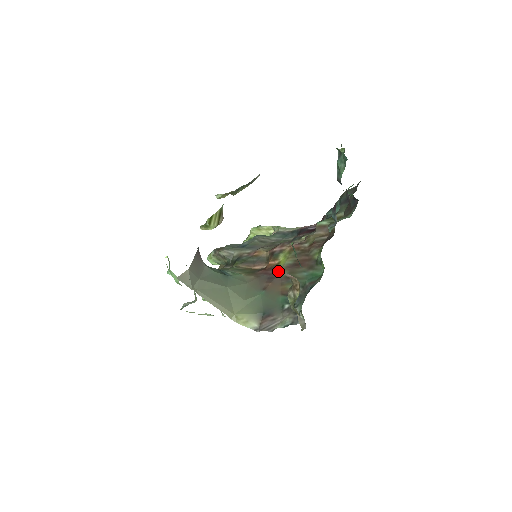
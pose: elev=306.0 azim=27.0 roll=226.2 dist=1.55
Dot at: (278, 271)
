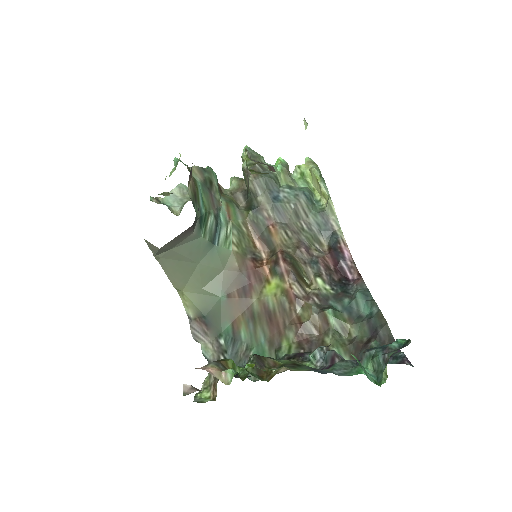
Dot at: (256, 294)
